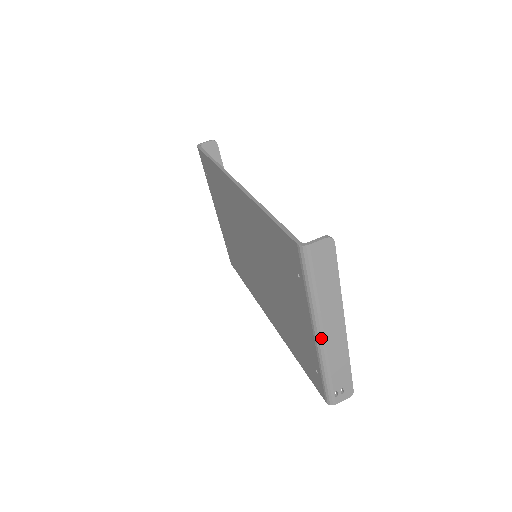
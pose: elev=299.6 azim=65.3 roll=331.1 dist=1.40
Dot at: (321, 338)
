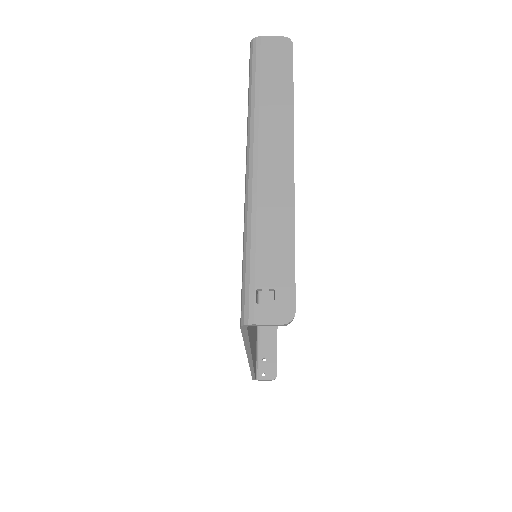
Dot at: (252, 166)
